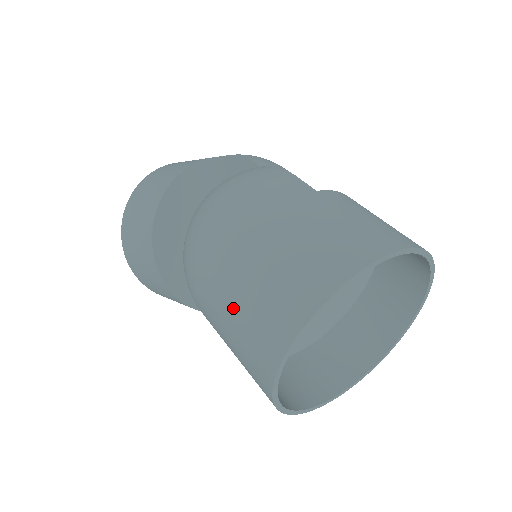
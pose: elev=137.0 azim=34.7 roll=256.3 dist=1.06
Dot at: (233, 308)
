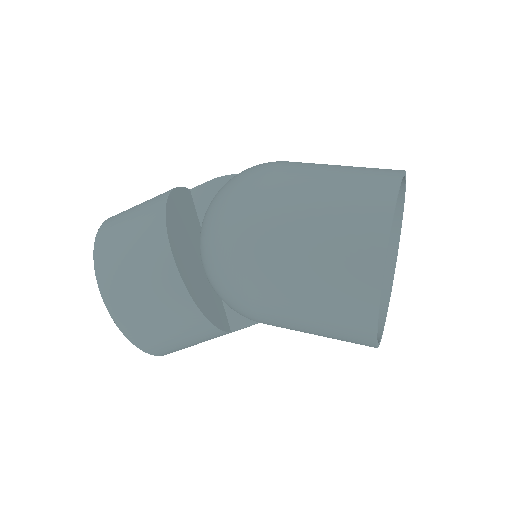
Dot at: (317, 224)
